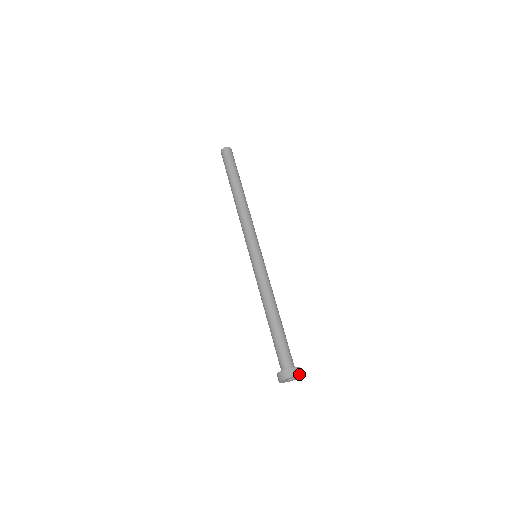
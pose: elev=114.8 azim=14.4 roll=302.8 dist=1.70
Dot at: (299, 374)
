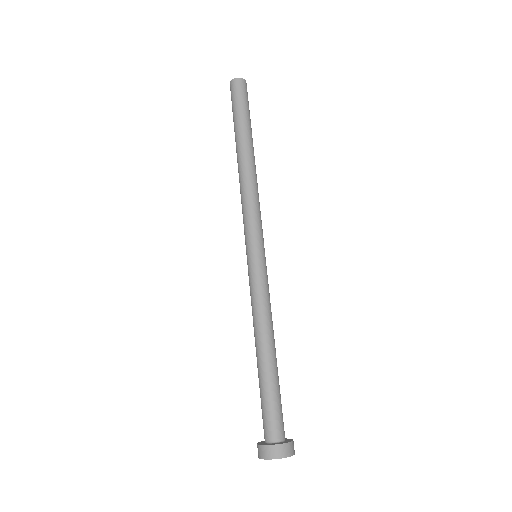
Dot at: (282, 456)
